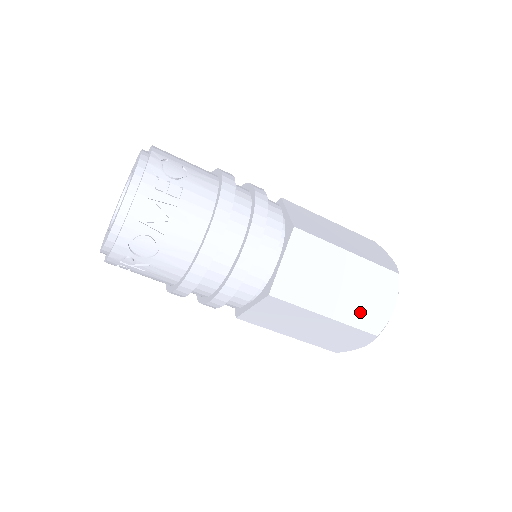
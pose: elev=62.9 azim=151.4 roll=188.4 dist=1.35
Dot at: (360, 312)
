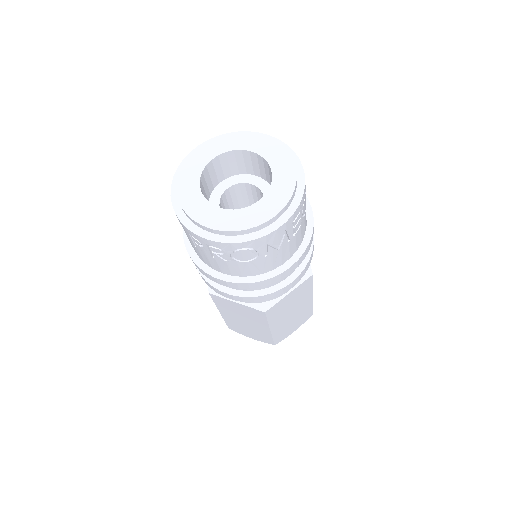
Dot at: (283, 331)
